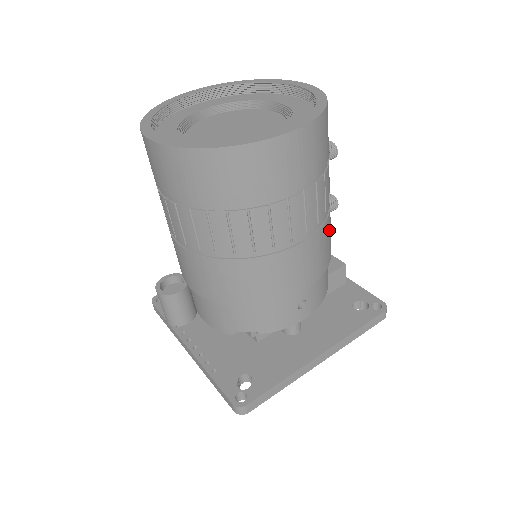
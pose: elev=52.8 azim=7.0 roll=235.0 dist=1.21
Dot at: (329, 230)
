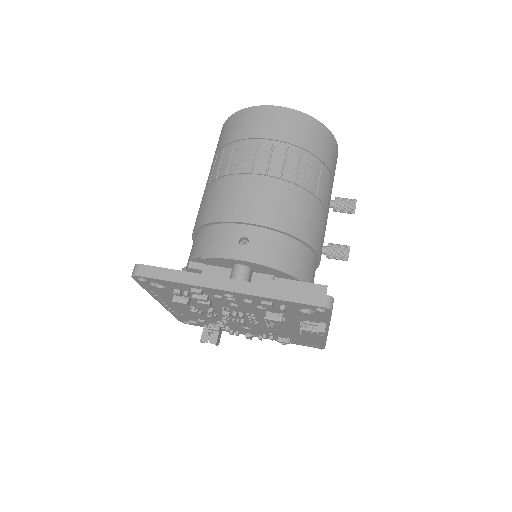
Dot at: (299, 206)
